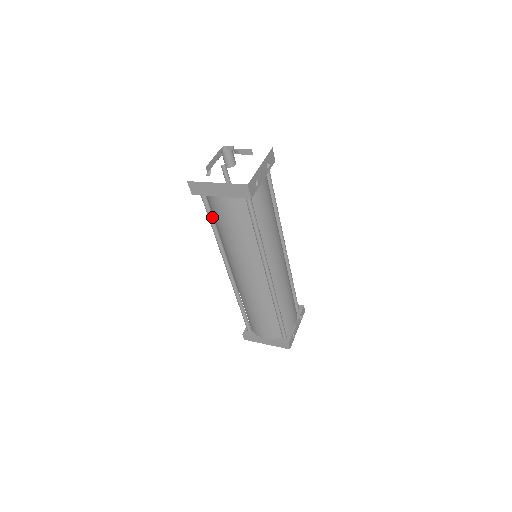
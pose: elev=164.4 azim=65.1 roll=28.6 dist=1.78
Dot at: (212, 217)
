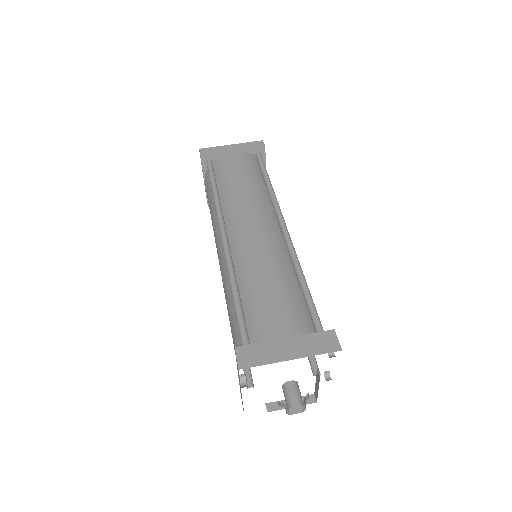
Dot at: occluded
